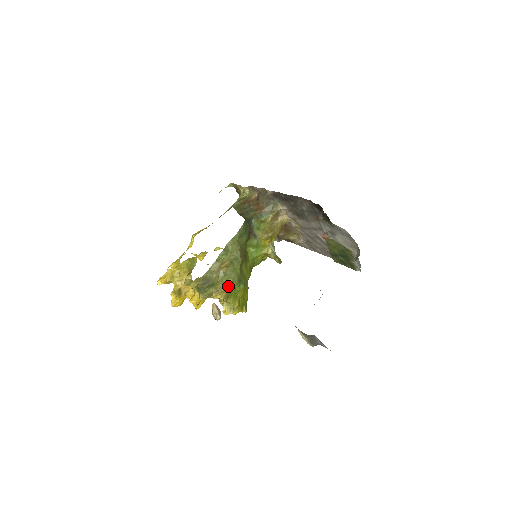
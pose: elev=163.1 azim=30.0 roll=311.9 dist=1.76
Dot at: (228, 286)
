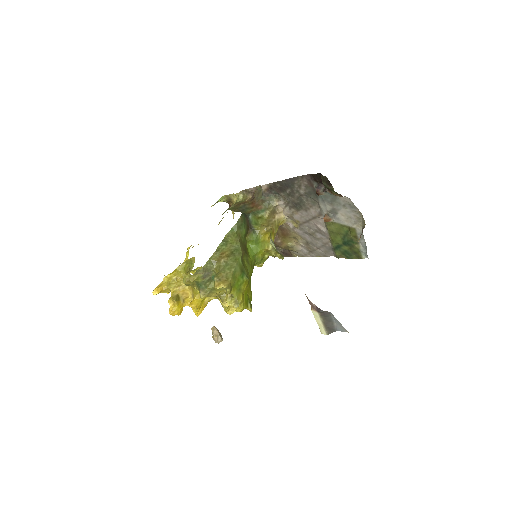
Dot at: (231, 275)
